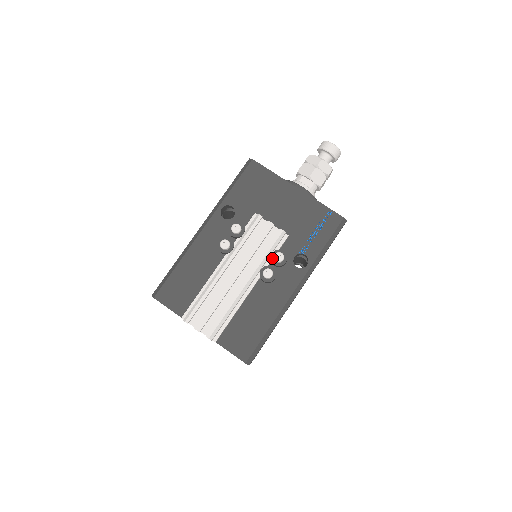
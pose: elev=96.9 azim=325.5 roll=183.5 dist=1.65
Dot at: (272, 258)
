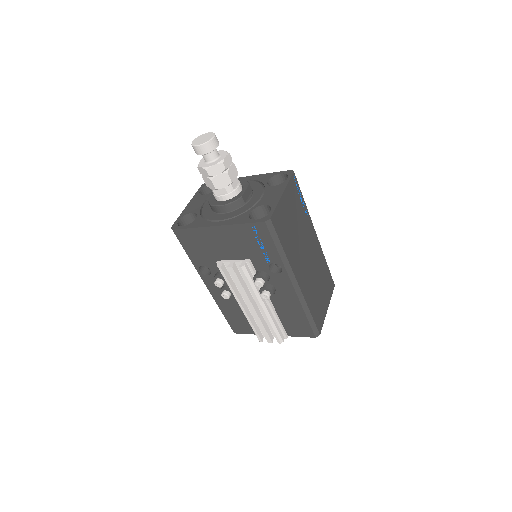
Dot at: occluded
